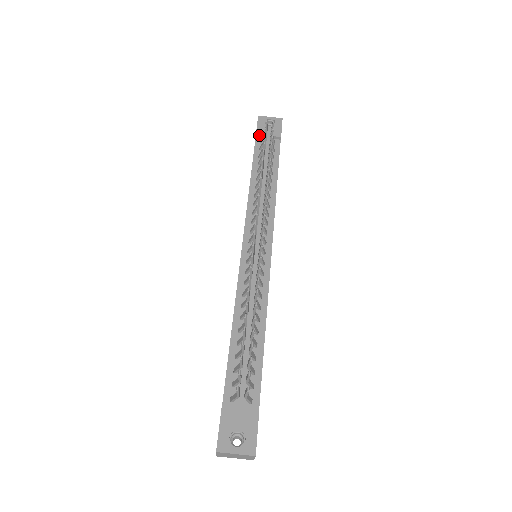
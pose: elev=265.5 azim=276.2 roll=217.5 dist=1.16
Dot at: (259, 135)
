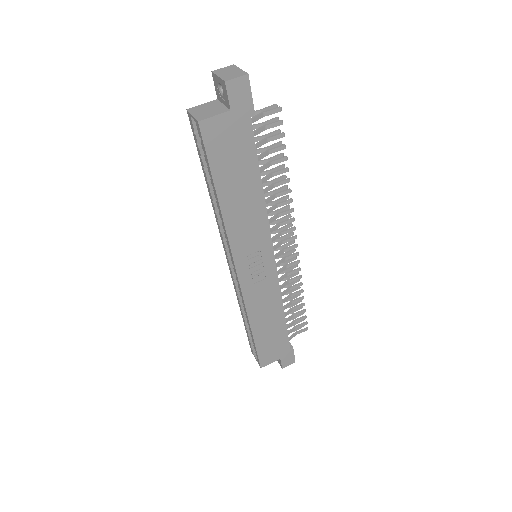
Dot at: occluded
